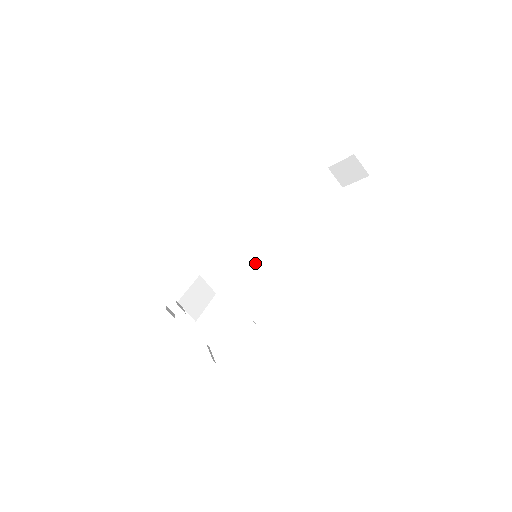
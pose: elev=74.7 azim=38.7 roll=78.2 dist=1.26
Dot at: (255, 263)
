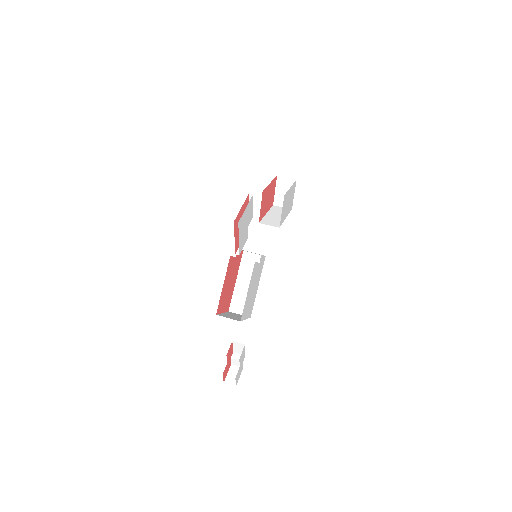
Dot at: (259, 260)
